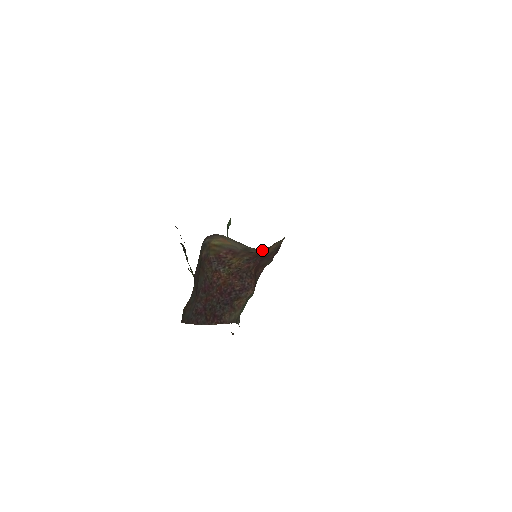
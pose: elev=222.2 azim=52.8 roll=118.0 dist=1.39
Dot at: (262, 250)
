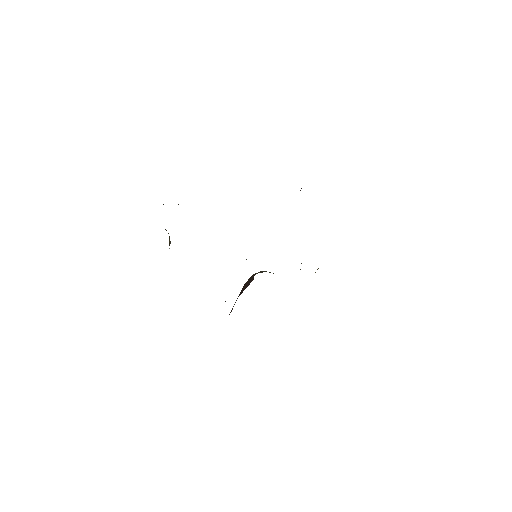
Dot at: occluded
